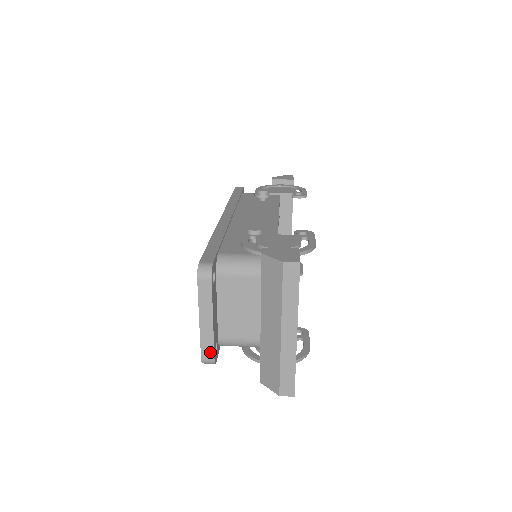
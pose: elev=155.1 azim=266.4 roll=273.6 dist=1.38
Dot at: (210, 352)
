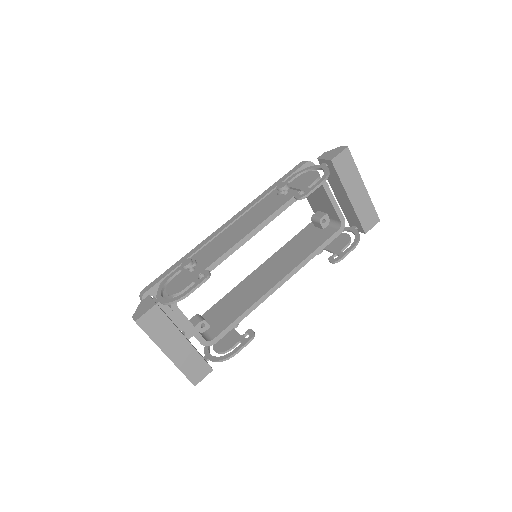
Dot at: occluded
